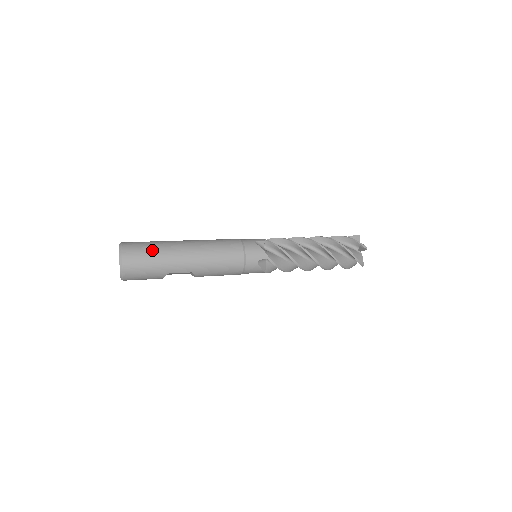
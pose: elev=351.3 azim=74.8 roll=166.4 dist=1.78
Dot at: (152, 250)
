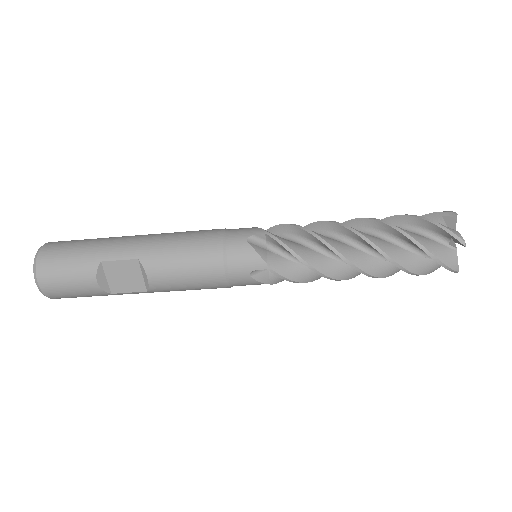
Dot at: (90, 239)
